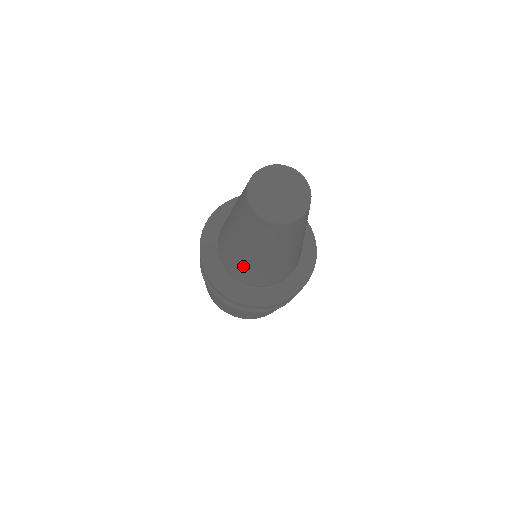
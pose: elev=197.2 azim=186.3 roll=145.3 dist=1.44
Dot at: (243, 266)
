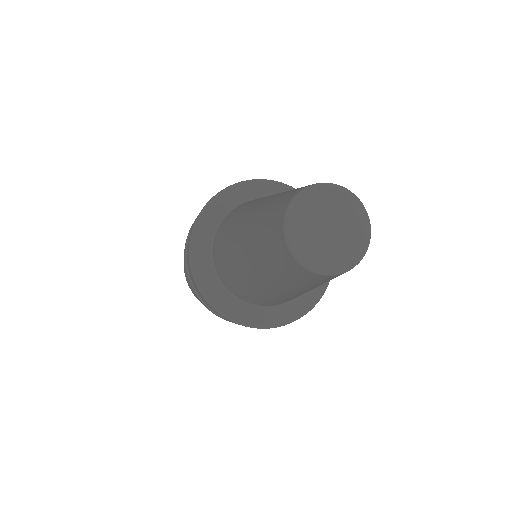
Dot at: occluded
